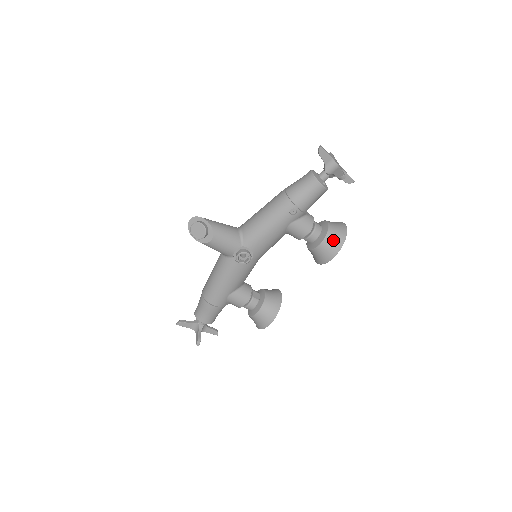
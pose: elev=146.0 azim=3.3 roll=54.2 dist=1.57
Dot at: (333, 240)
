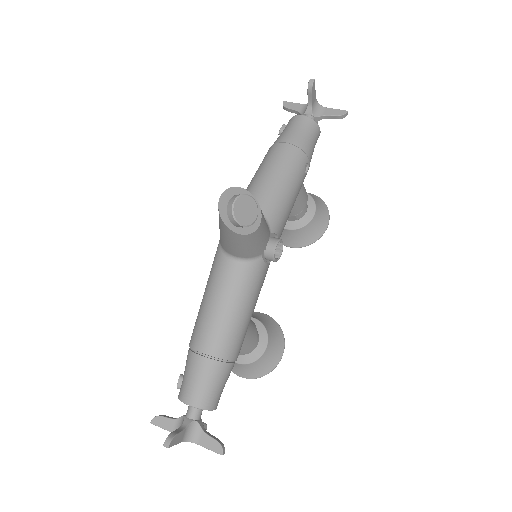
Dot at: (320, 207)
